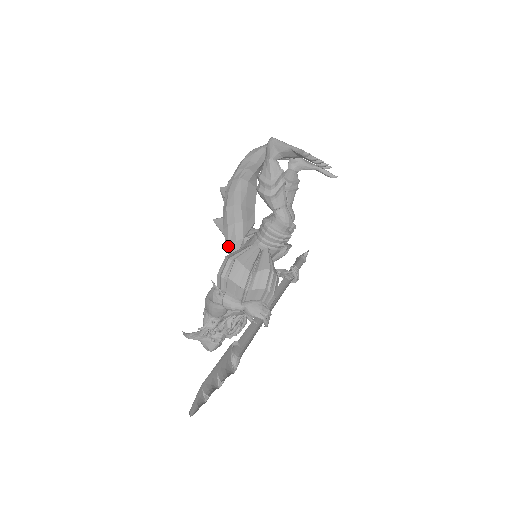
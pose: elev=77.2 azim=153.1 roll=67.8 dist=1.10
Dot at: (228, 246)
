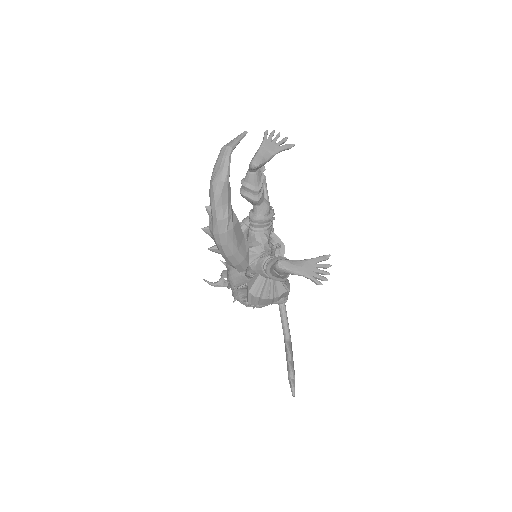
Dot at: occluded
